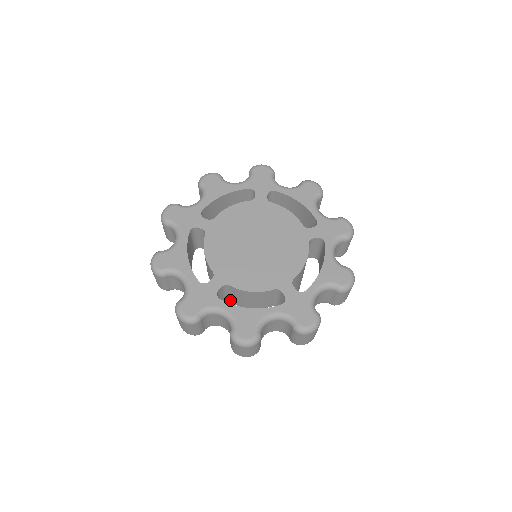
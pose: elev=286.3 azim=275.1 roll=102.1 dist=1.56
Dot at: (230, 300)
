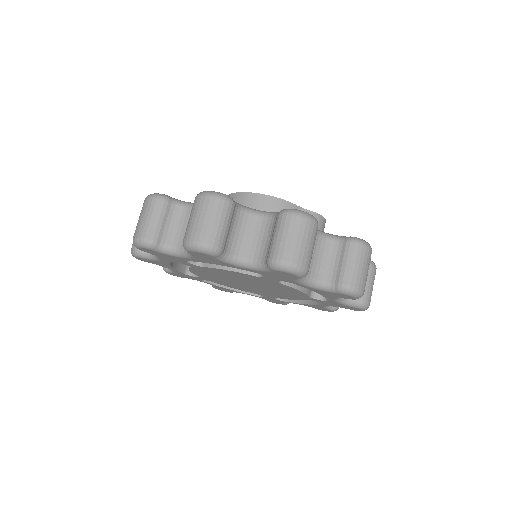
Dot at: occluded
